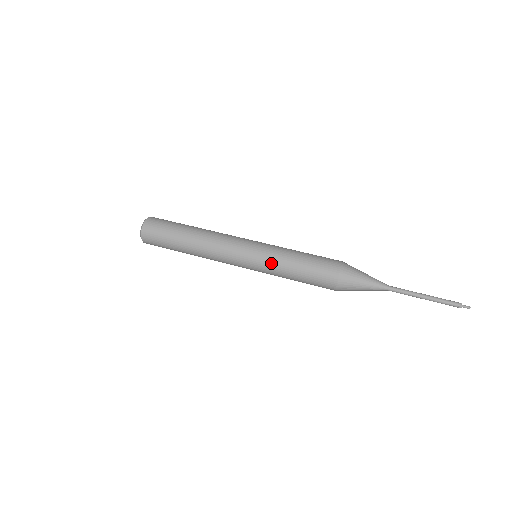
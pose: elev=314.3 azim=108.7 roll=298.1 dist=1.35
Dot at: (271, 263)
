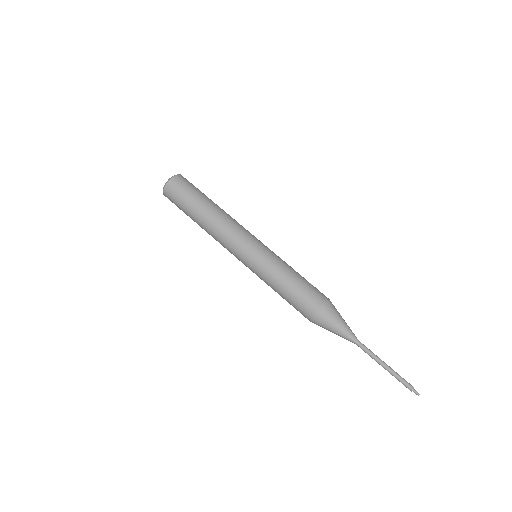
Dot at: (264, 271)
